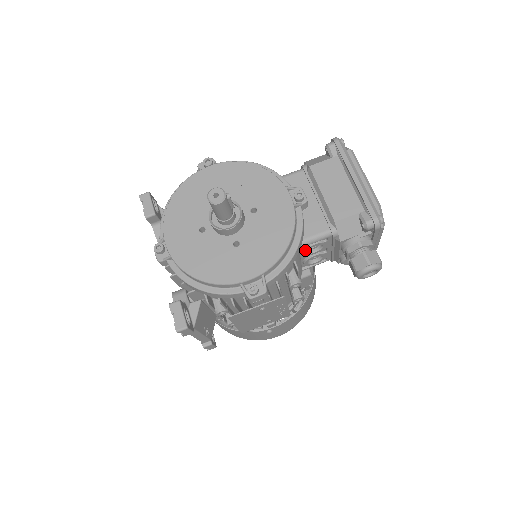
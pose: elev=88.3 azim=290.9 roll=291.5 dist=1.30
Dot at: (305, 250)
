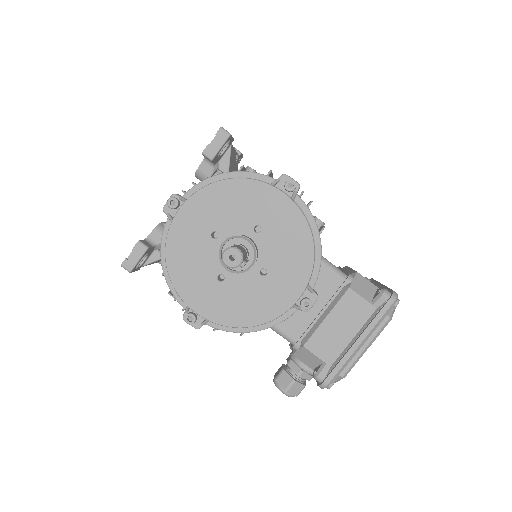
Dot at: occluded
